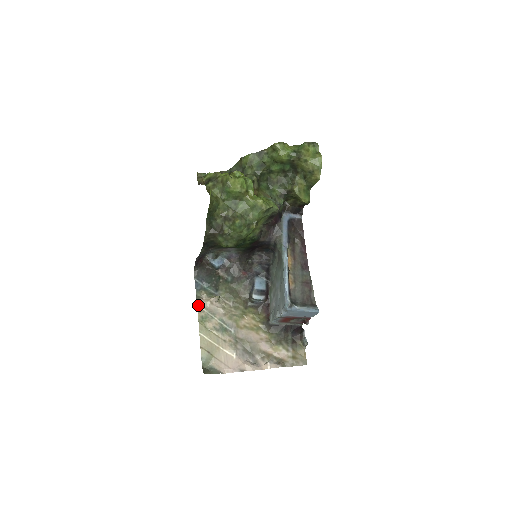
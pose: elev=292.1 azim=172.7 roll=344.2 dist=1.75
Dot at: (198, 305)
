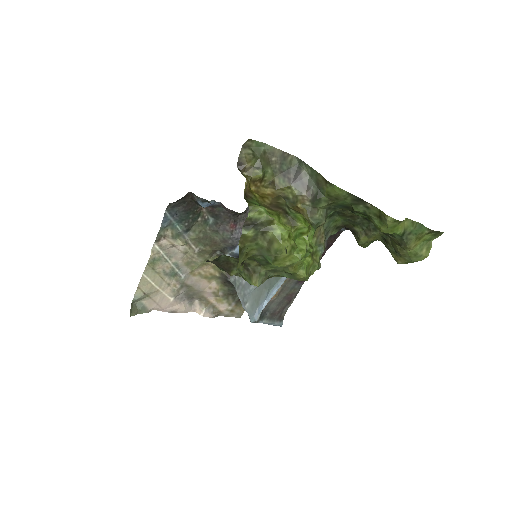
Dot at: (155, 244)
